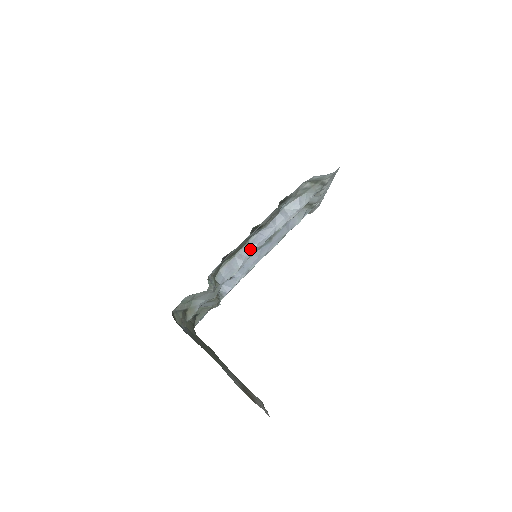
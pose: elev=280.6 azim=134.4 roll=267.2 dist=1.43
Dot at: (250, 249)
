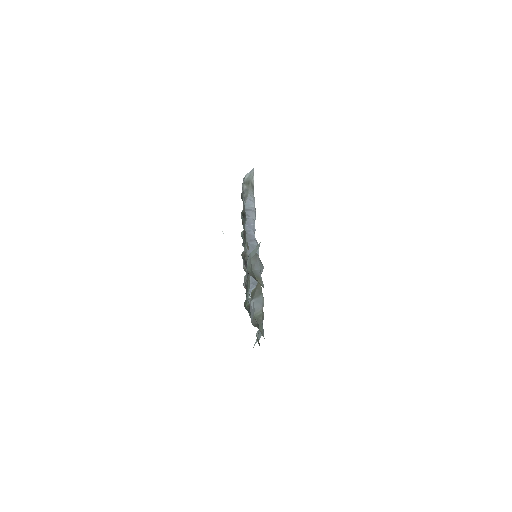
Dot at: (251, 235)
